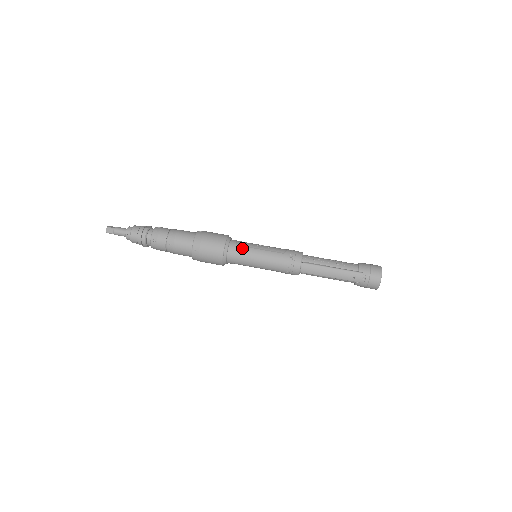
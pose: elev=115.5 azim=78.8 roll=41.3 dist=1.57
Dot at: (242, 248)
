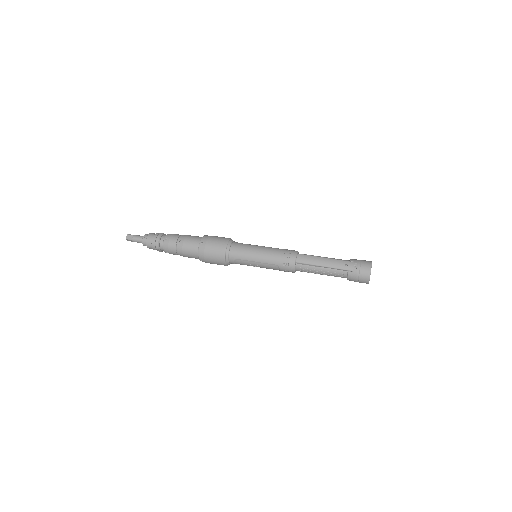
Dot at: (244, 244)
